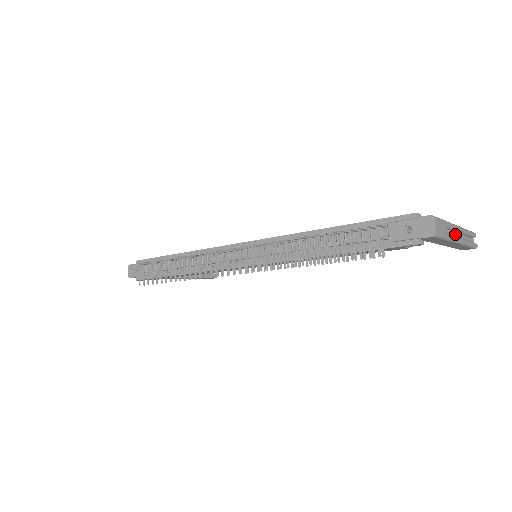
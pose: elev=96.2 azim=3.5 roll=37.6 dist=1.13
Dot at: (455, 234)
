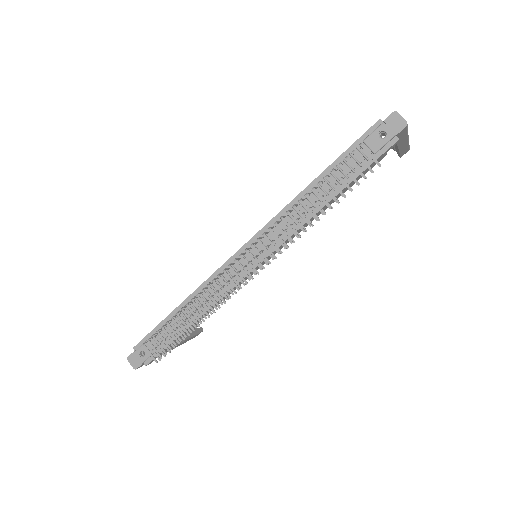
Dot at: occluded
